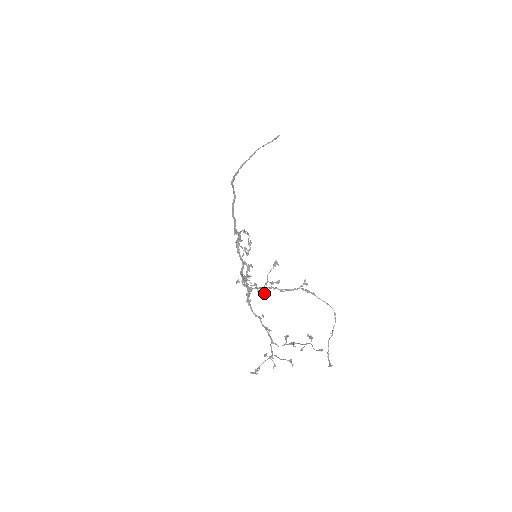
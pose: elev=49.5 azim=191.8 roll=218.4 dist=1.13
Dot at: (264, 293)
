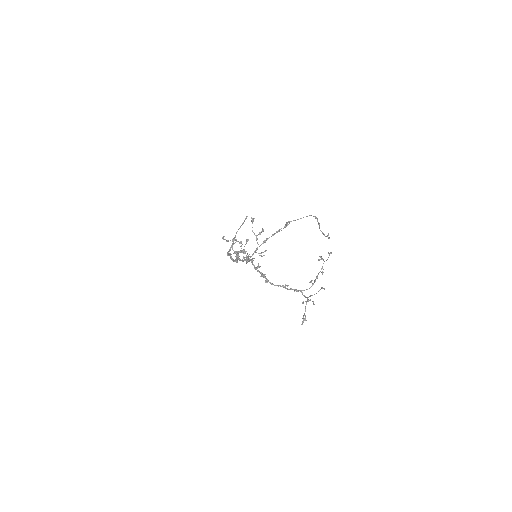
Dot at: occluded
